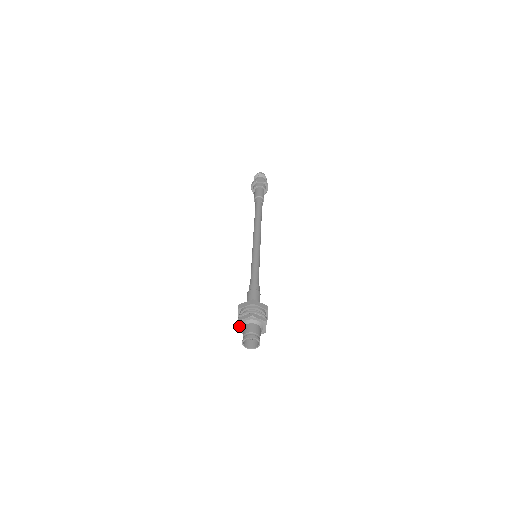
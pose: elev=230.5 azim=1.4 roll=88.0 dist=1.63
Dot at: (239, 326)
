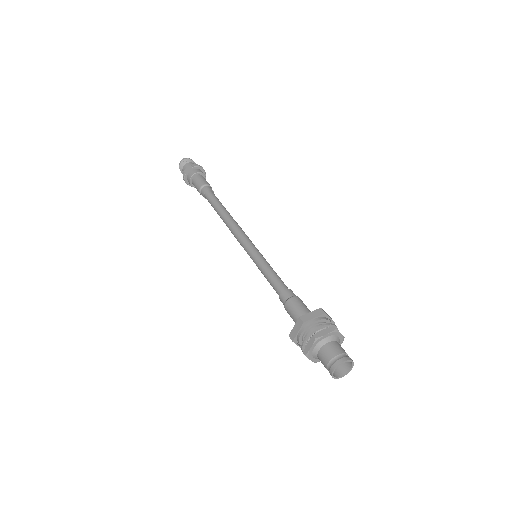
Dot at: (311, 359)
